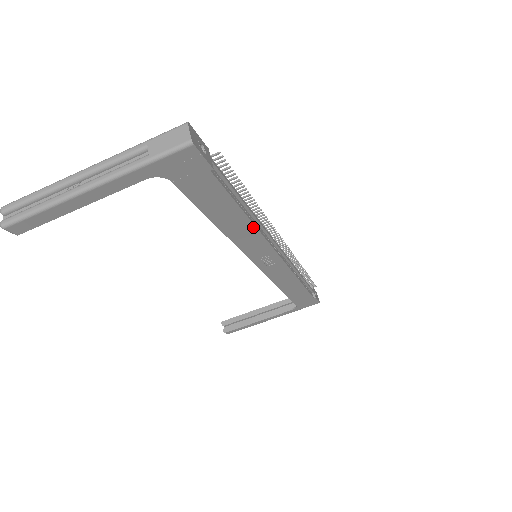
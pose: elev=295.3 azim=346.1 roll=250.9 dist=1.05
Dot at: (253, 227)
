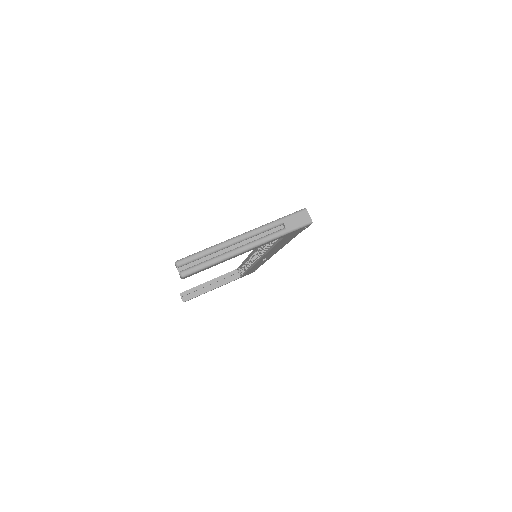
Dot at: occluded
